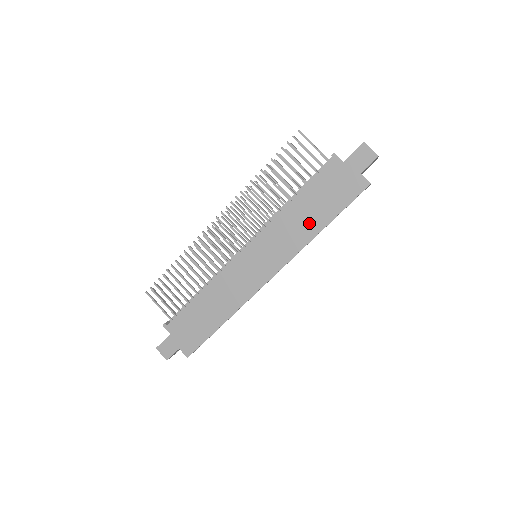
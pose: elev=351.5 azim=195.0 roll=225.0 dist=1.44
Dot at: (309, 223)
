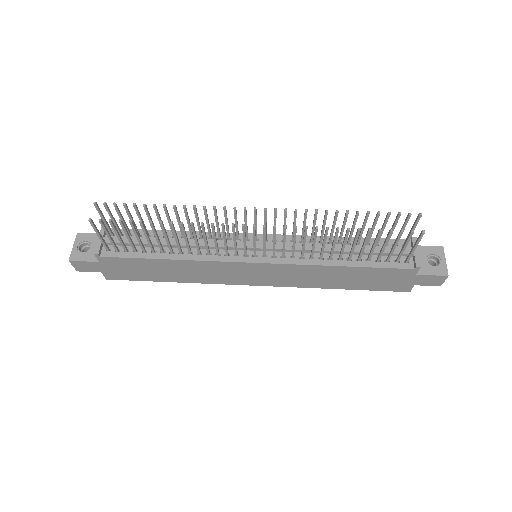
Dot at: (334, 282)
